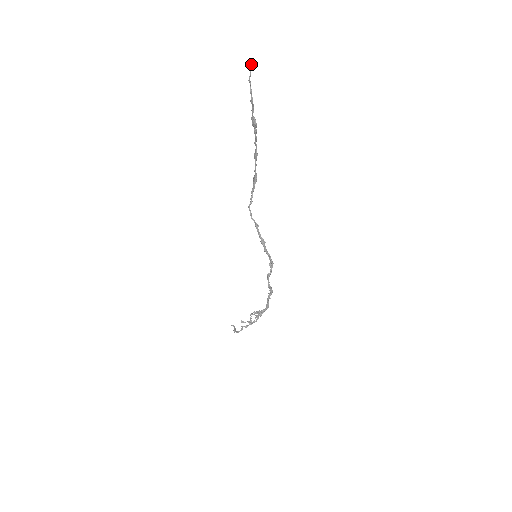
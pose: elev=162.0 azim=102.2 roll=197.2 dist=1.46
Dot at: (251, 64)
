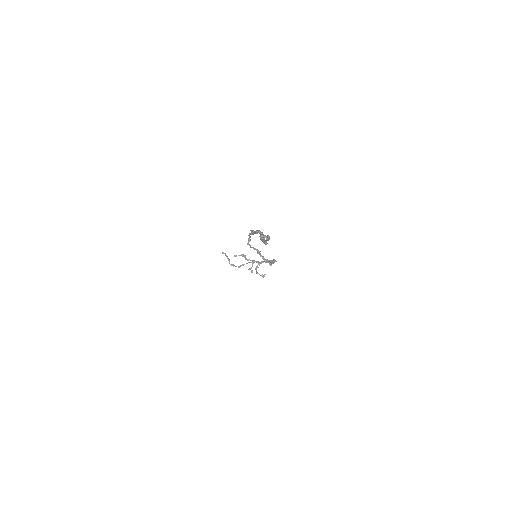
Dot at: occluded
